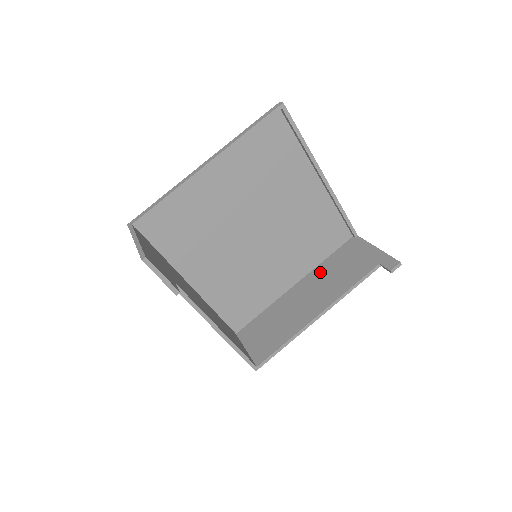
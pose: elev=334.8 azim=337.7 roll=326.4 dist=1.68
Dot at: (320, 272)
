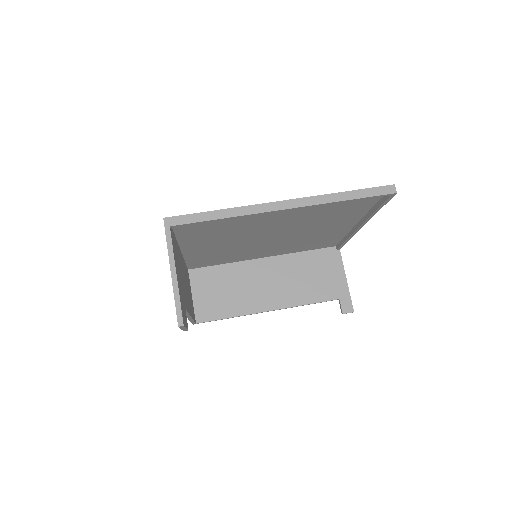
Dot at: (291, 263)
